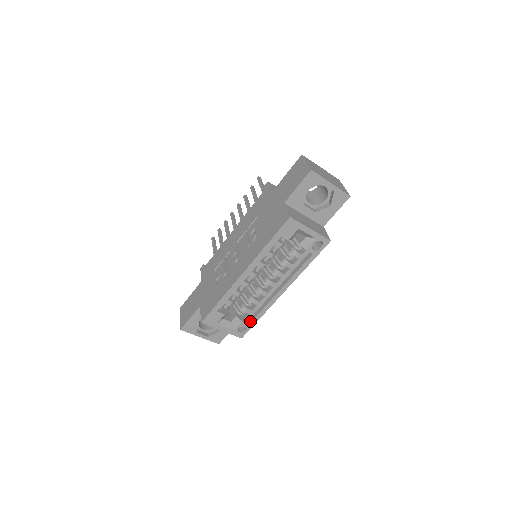
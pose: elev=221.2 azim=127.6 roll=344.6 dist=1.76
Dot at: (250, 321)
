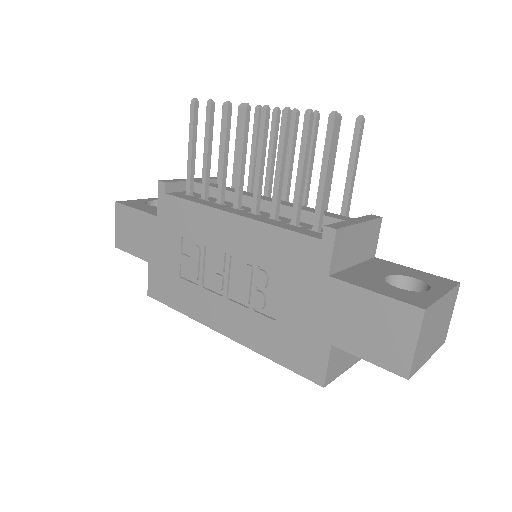
Dot at: occluded
